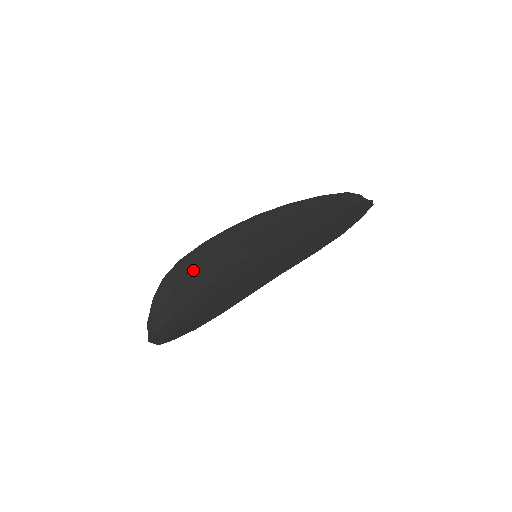
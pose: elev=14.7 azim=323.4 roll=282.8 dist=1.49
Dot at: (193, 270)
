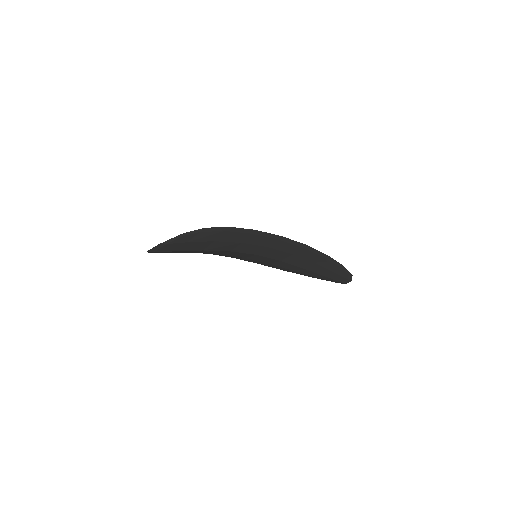
Dot at: occluded
